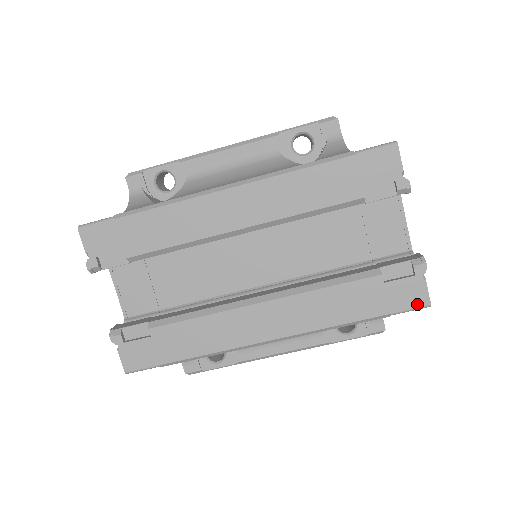
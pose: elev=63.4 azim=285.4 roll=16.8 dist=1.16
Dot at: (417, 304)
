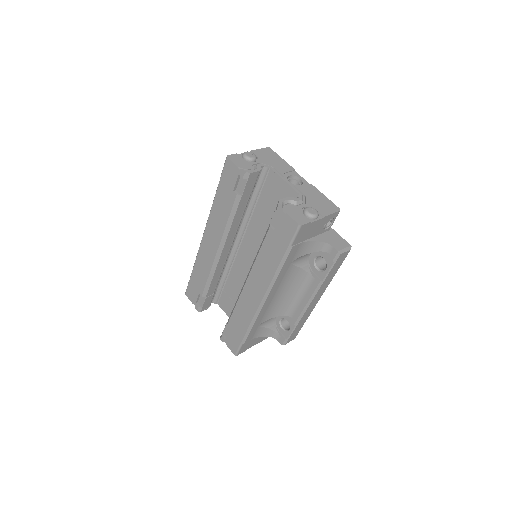
Dot at: (294, 230)
